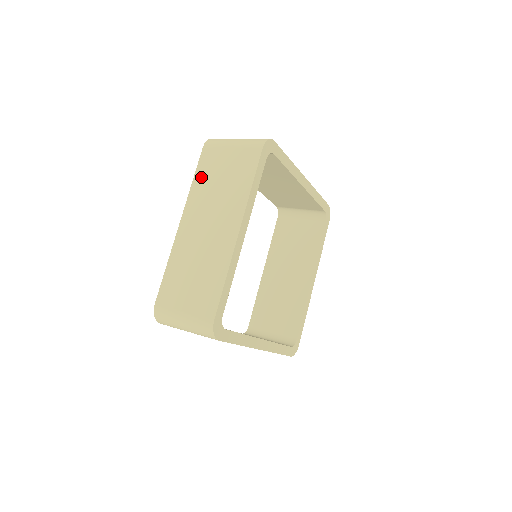
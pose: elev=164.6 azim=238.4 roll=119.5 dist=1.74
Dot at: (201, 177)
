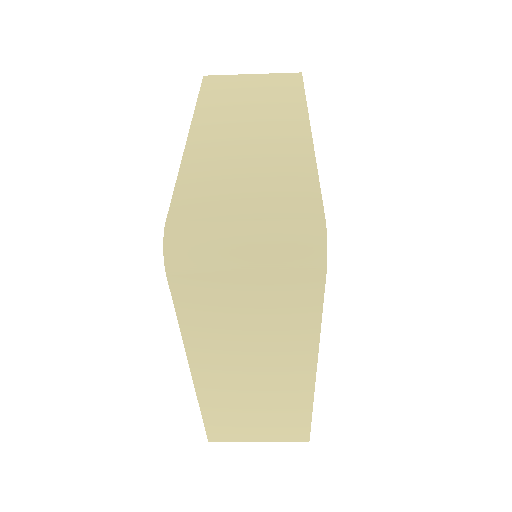
Dot at: (212, 95)
